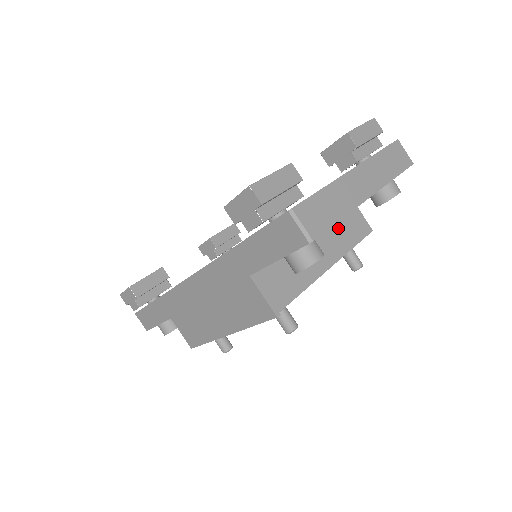
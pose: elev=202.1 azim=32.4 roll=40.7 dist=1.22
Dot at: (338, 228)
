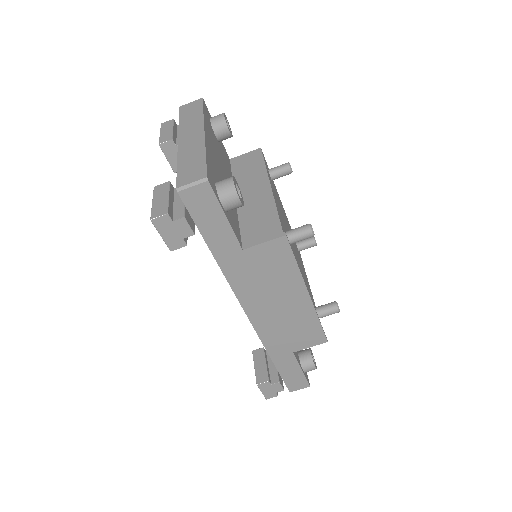
Dot at: (244, 174)
